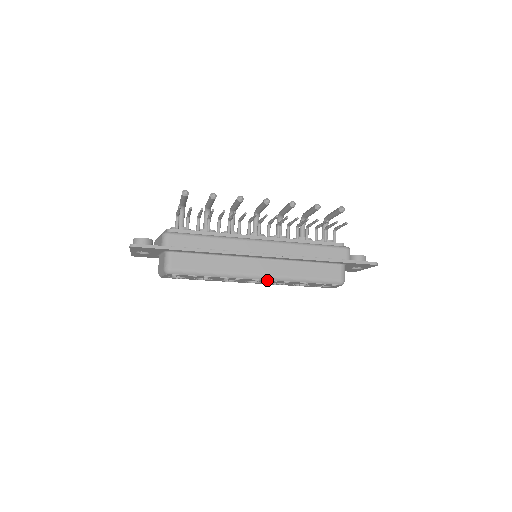
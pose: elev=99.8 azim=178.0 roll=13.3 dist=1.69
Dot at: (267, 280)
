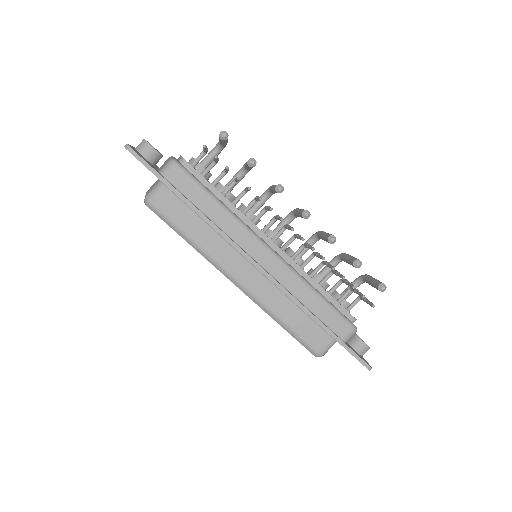
Dot at: (243, 291)
